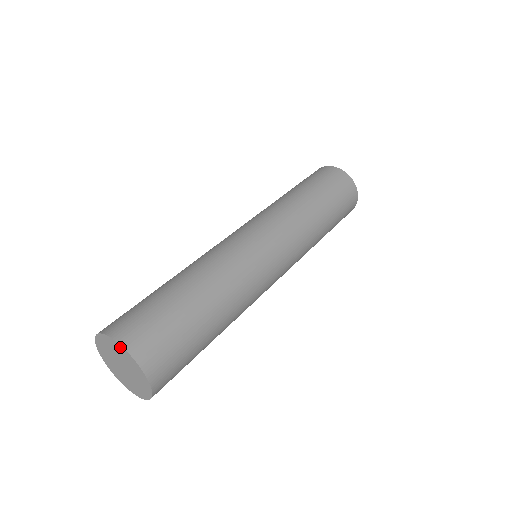
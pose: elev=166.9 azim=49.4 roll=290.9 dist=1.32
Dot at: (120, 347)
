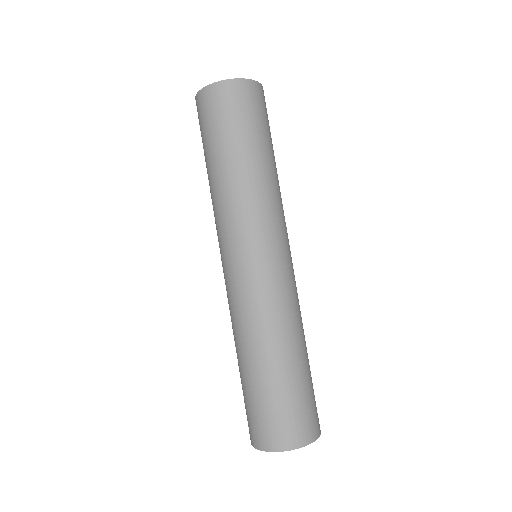
Dot at: (305, 445)
